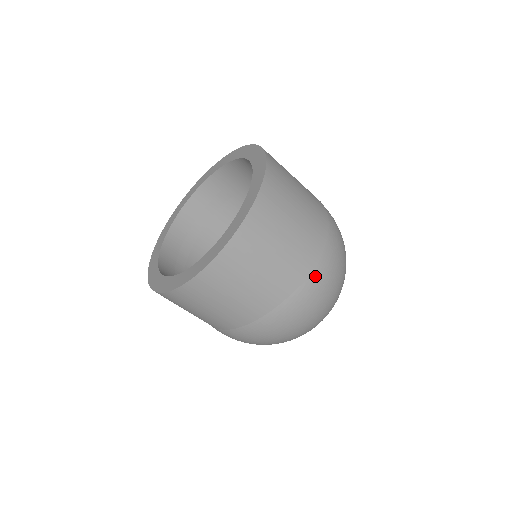
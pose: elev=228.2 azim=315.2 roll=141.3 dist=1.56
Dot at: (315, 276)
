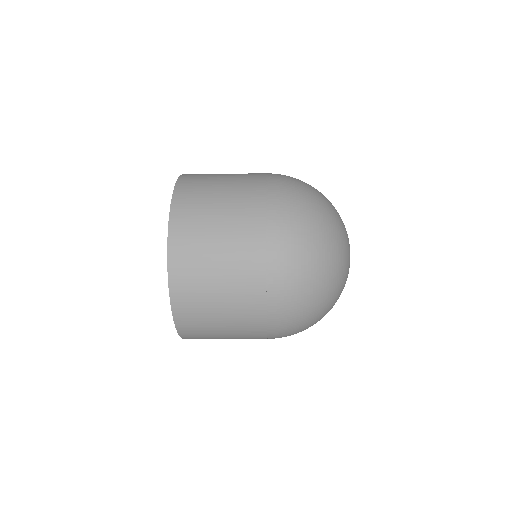
Dot at: occluded
